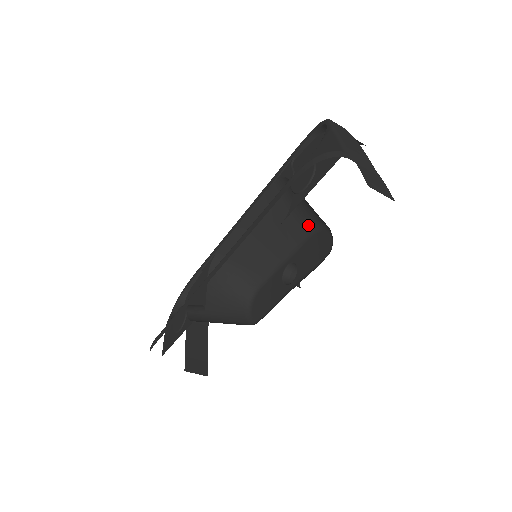
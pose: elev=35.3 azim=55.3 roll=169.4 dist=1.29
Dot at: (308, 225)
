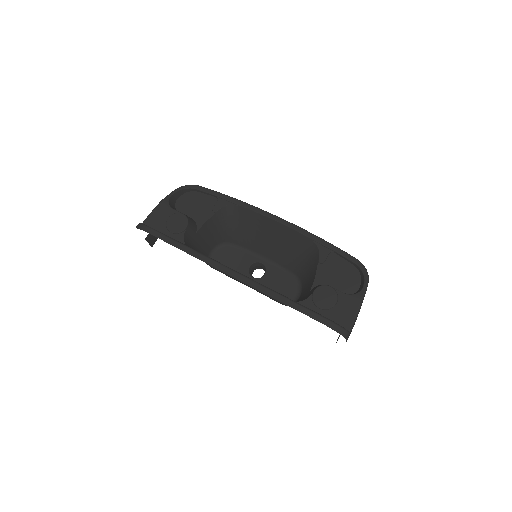
Dot at: (295, 270)
